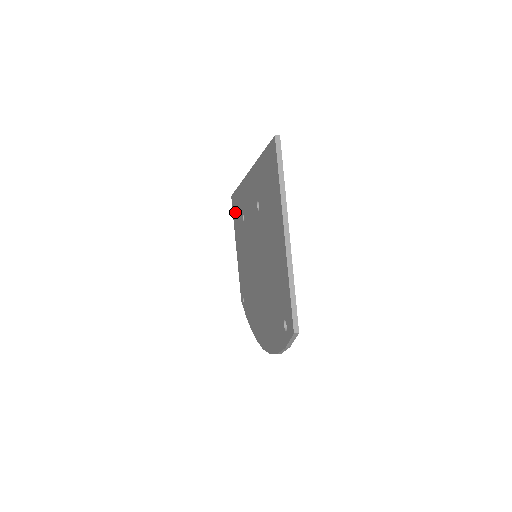
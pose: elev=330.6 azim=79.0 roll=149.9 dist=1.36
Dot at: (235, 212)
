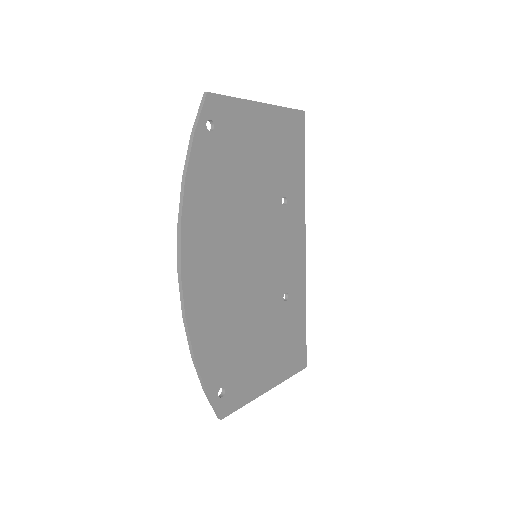
Dot at: occluded
